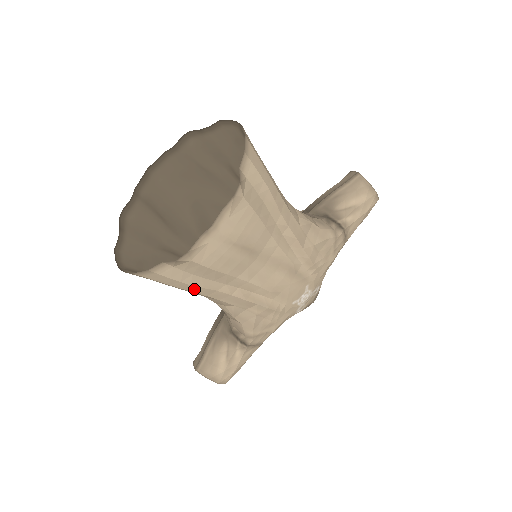
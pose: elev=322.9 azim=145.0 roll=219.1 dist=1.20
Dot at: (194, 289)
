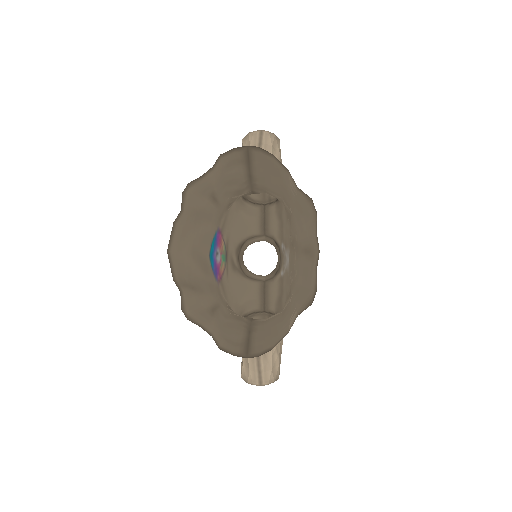
Dot at: (285, 319)
